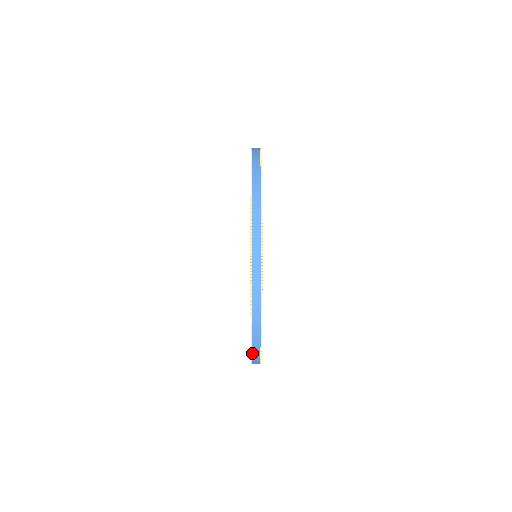
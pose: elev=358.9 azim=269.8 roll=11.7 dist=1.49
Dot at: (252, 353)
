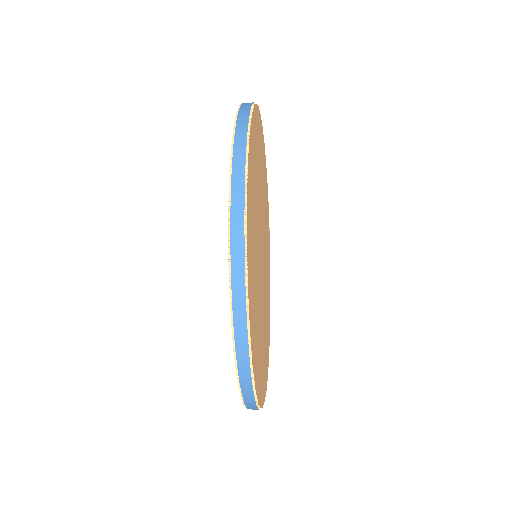
Dot at: (245, 406)
